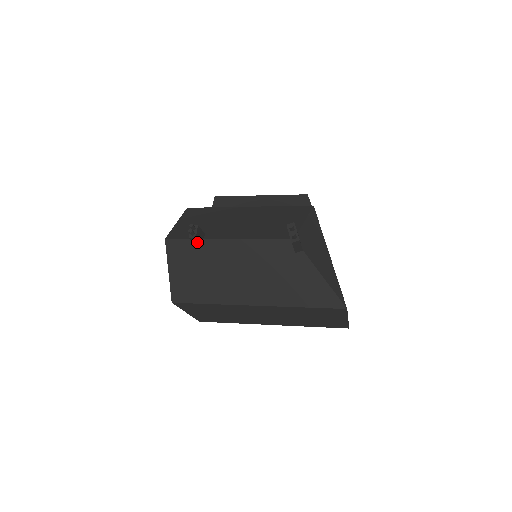
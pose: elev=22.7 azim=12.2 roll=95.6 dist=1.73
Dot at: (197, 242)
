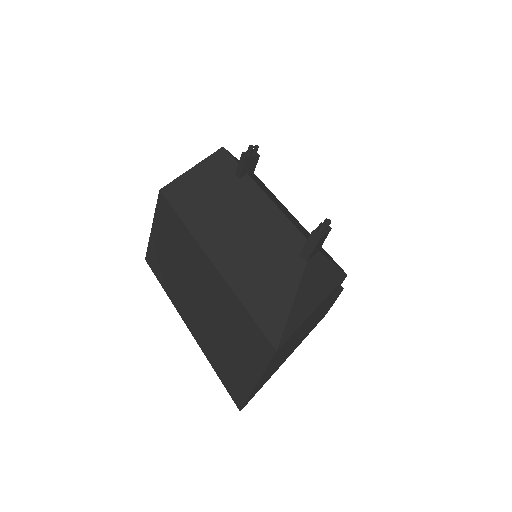
Dot at: (242, 165)
